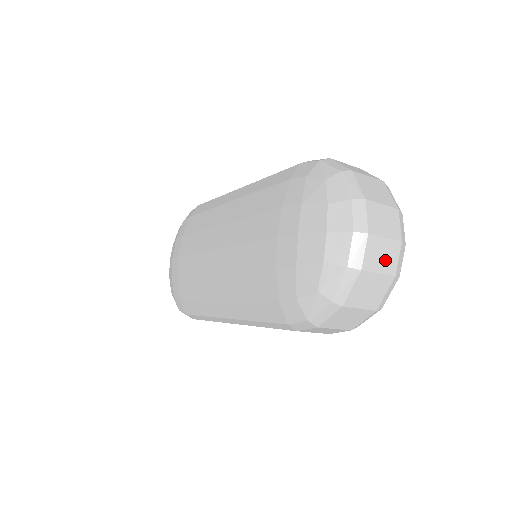
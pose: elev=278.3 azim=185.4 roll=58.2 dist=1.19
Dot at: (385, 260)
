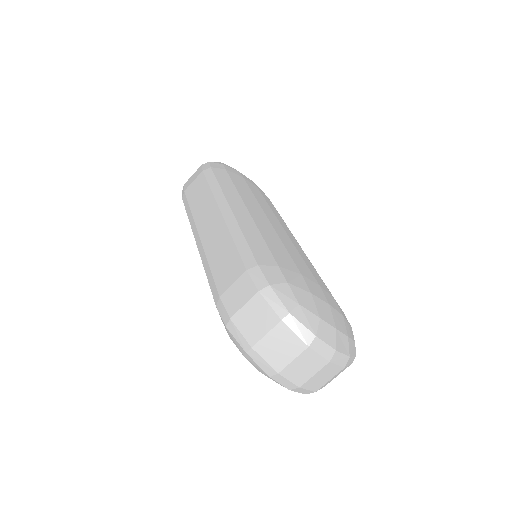
Dot at: (327, 375)
